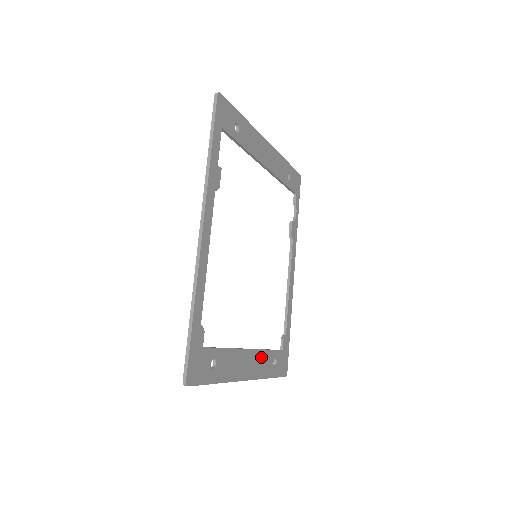
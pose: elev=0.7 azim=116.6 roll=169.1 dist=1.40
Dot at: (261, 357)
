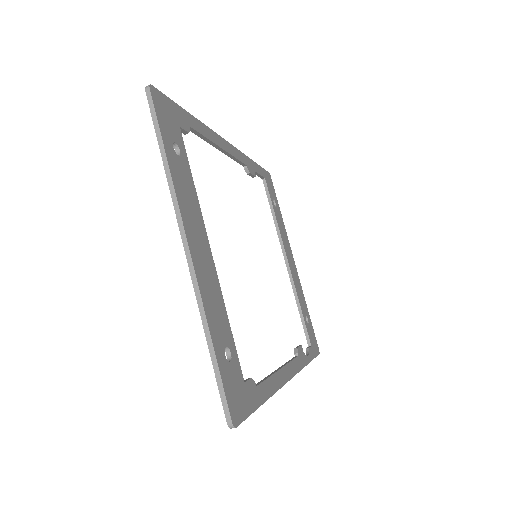
Dot at: (216, 294)
